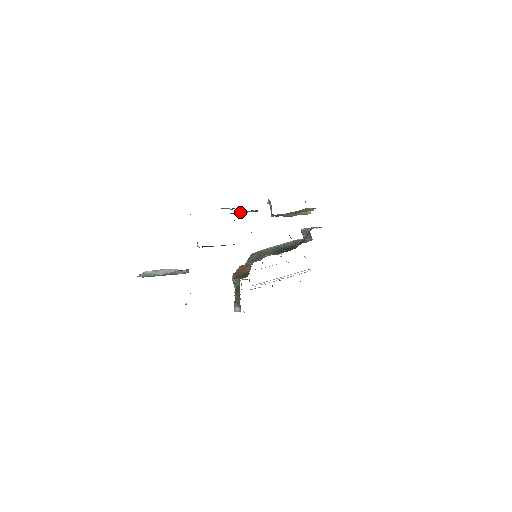
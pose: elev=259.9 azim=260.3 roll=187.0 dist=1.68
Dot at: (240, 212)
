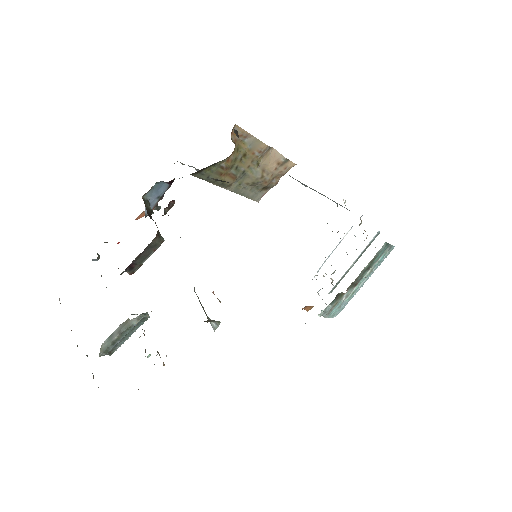
Dot at: (152, 200)
